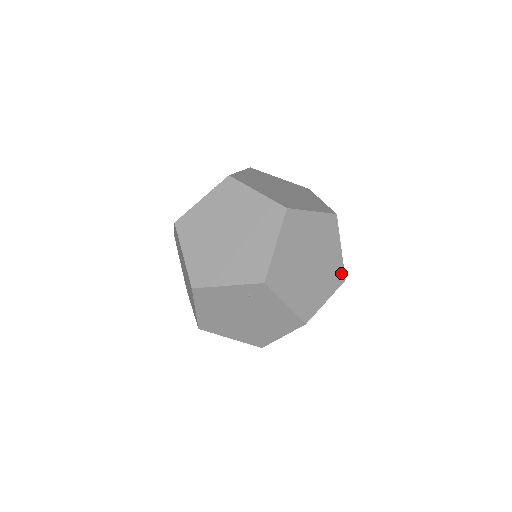
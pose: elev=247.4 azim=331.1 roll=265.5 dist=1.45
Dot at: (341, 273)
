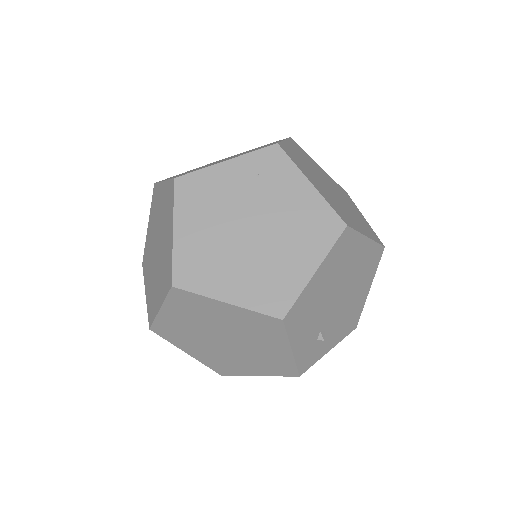
Dot at: (375, 236)
